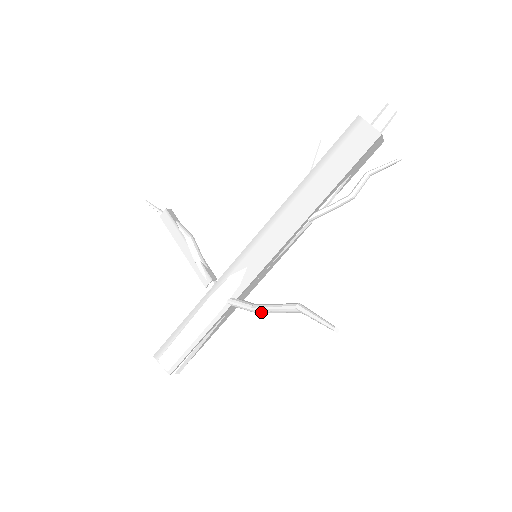
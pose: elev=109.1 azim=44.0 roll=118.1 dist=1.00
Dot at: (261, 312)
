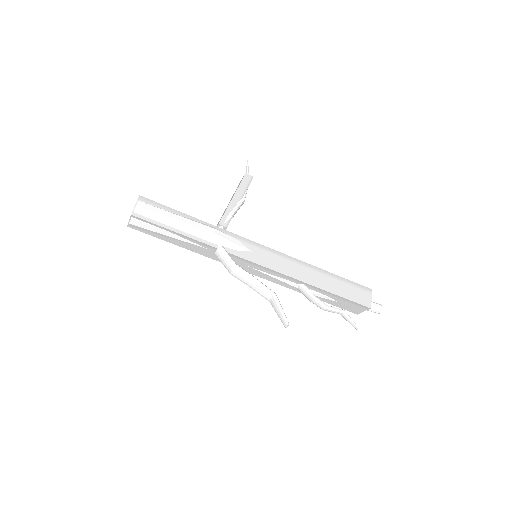
Dot at: (238, 272)
